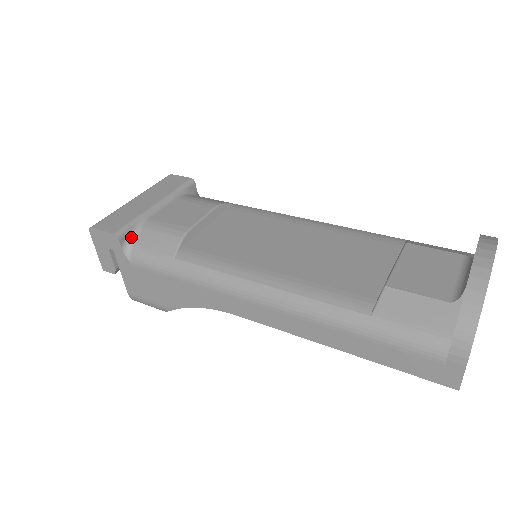
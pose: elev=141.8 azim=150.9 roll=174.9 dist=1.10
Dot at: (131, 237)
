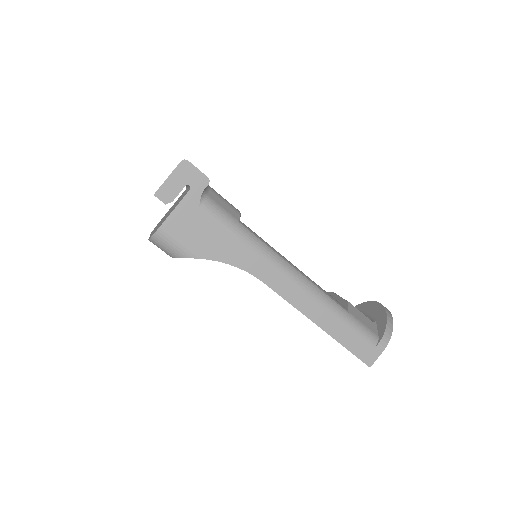
Dot at: (206, 188)
